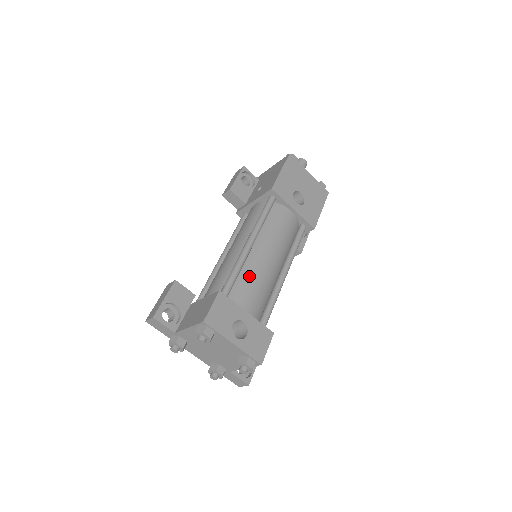
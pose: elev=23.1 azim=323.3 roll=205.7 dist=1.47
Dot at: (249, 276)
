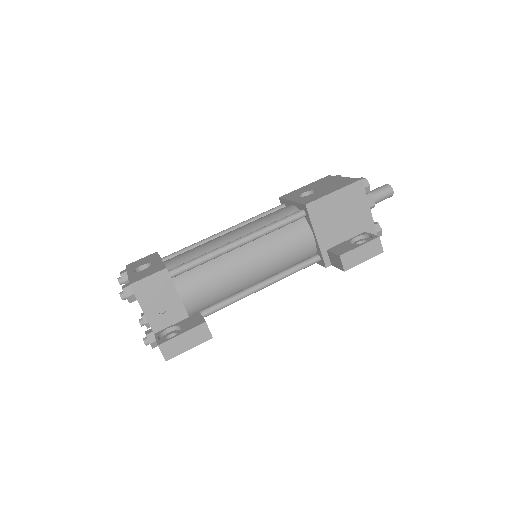
Dot at: occluded
